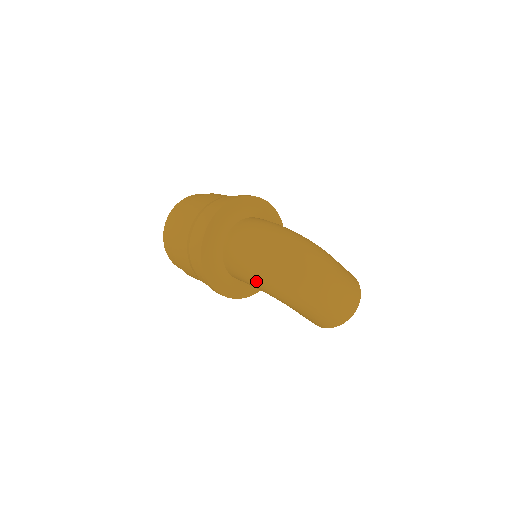
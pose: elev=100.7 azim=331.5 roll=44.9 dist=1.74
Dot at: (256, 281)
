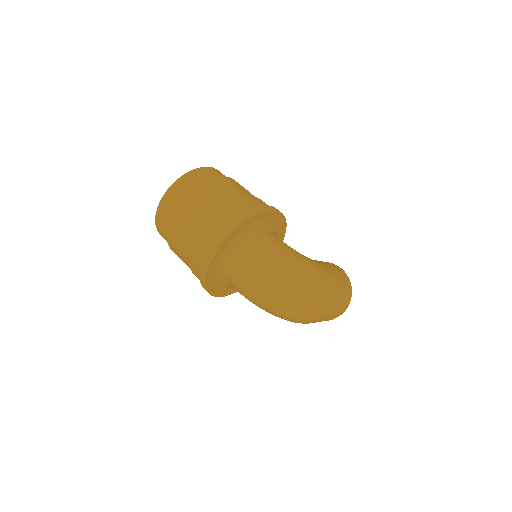
Dot at: (259, 307)
